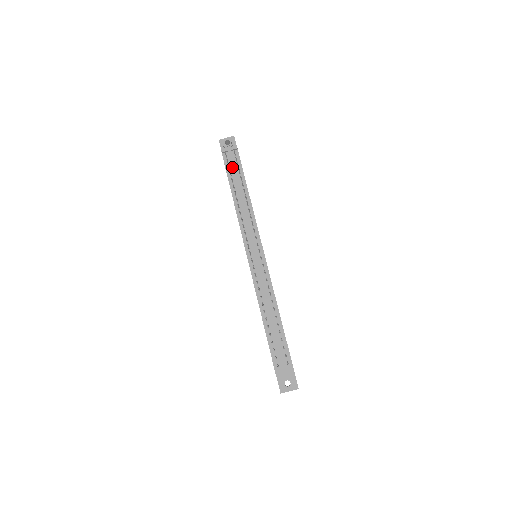
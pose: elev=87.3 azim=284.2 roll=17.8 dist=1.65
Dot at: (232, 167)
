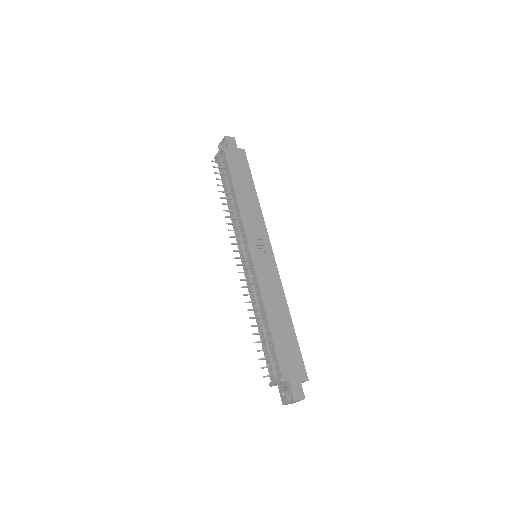
Dot at: (221, 172)
